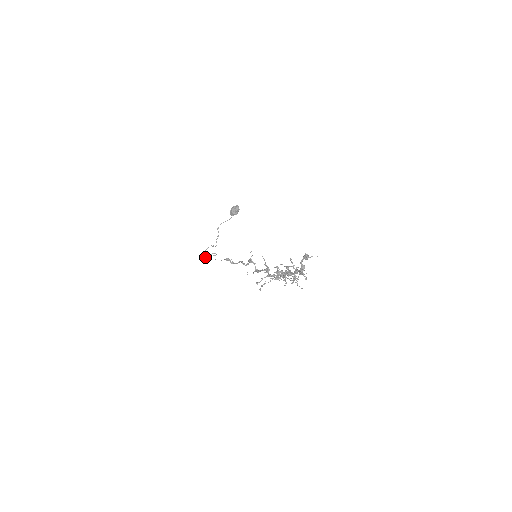
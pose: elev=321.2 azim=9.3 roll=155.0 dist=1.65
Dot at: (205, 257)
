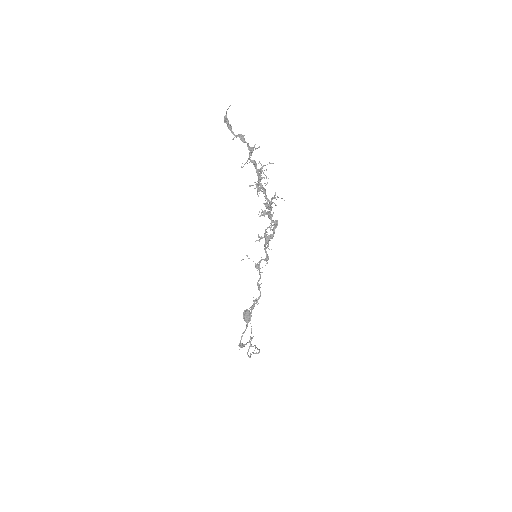
Dot at: (242, 344)
